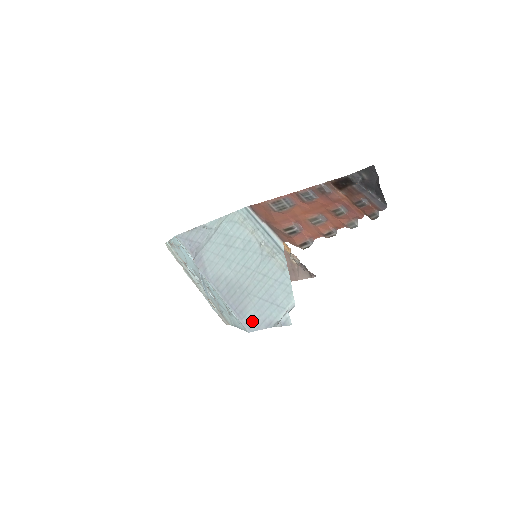
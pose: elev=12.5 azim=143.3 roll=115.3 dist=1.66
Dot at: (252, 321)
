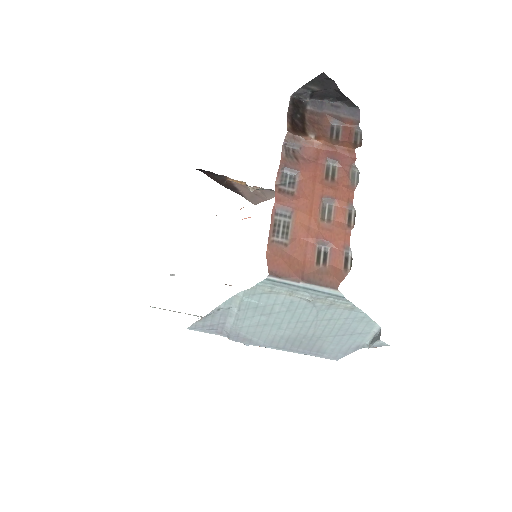
Dot at: (335, 353)
